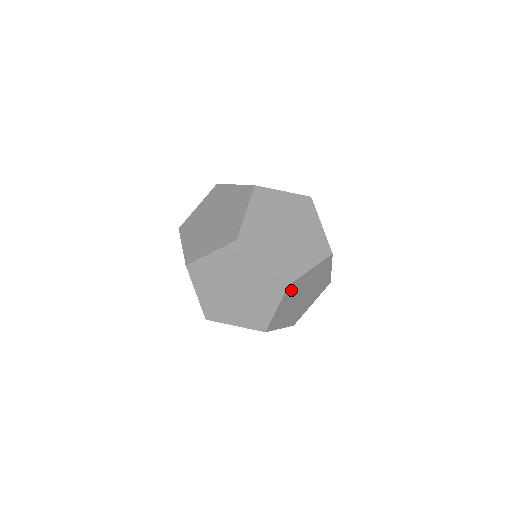
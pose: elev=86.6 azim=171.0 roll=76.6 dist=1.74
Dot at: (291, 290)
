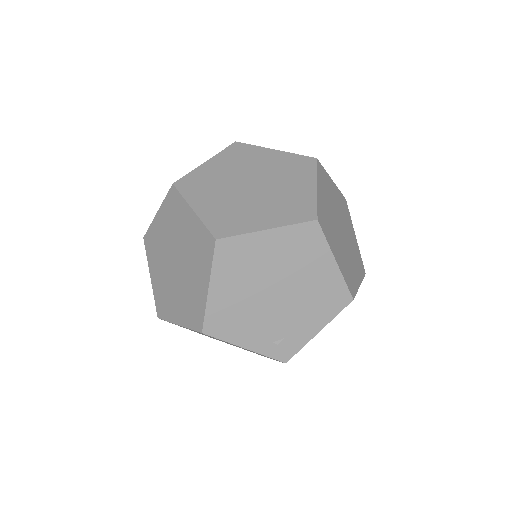
Dot at: (325, 227)
